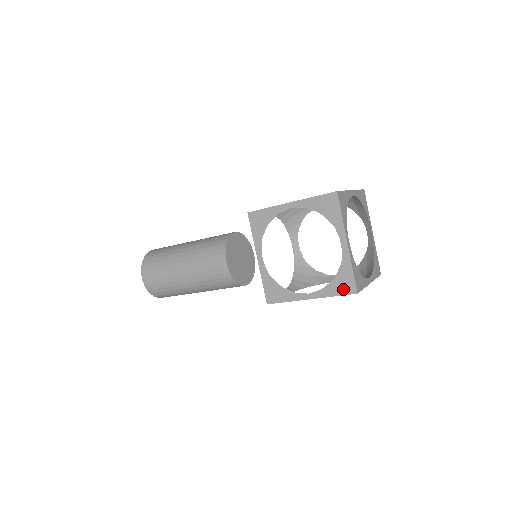
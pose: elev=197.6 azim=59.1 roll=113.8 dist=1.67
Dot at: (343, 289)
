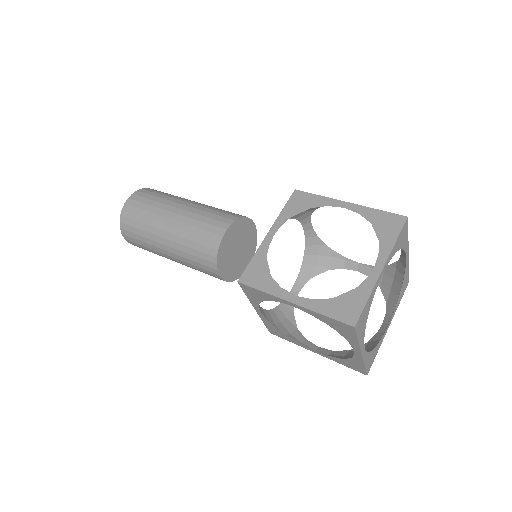
Dot at: (352, 367)
